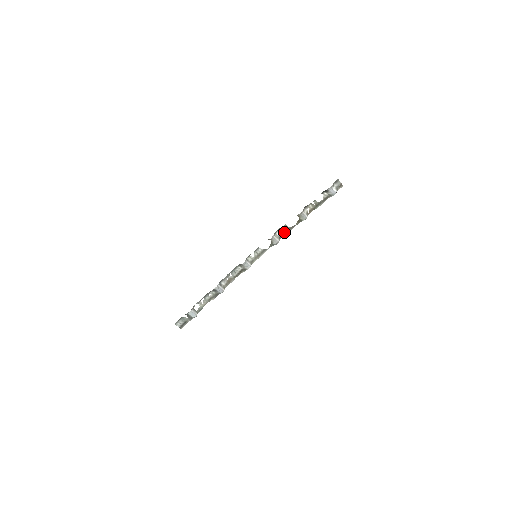
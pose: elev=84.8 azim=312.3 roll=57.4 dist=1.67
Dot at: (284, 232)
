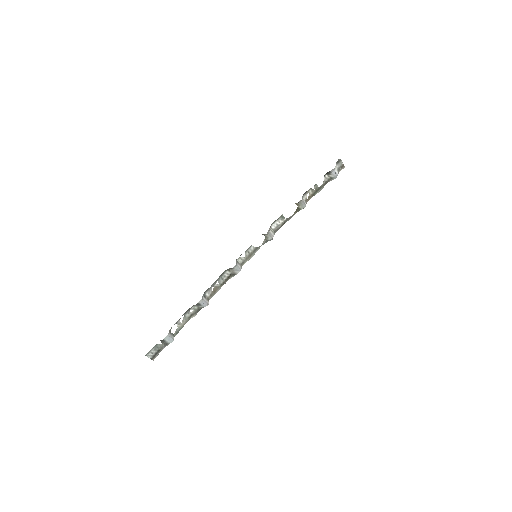
Dot at: (280, 224)
